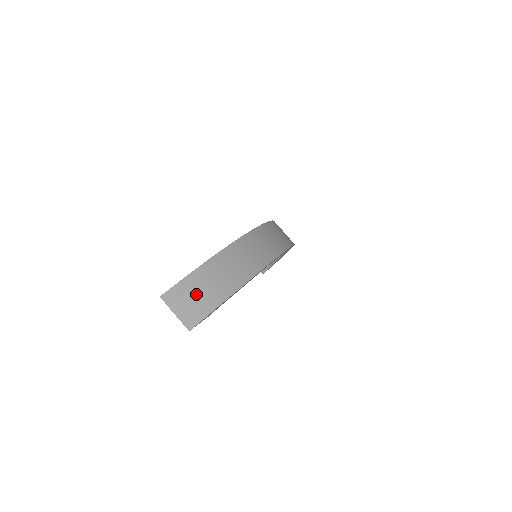
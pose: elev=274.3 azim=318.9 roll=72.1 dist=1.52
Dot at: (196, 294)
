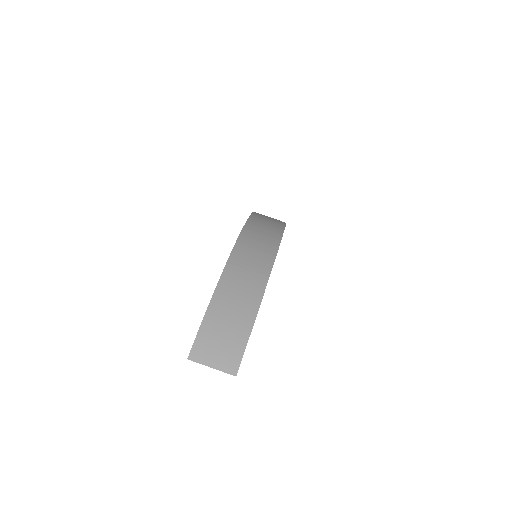
Dot at: (221, 335)
